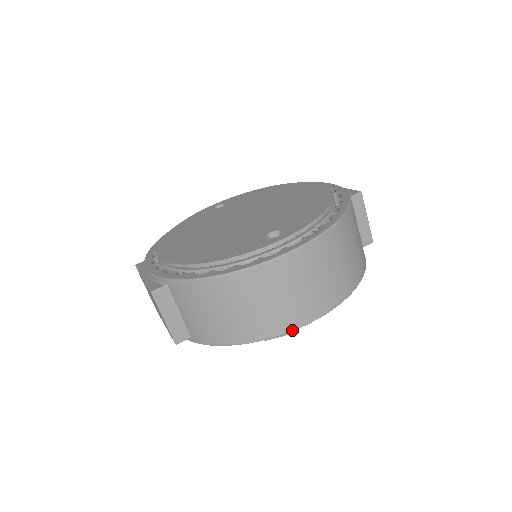
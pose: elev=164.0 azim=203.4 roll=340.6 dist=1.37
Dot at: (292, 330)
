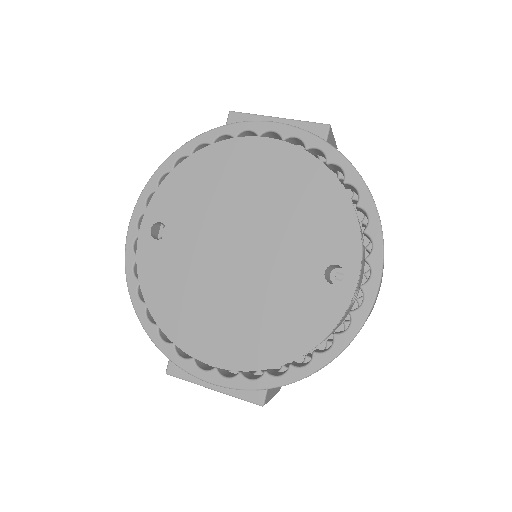
Dot at: occluded
